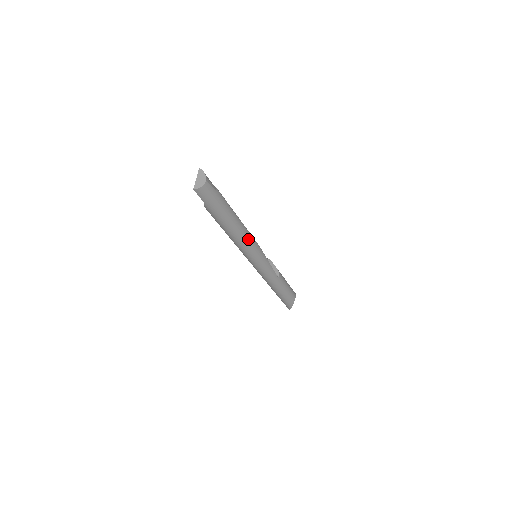
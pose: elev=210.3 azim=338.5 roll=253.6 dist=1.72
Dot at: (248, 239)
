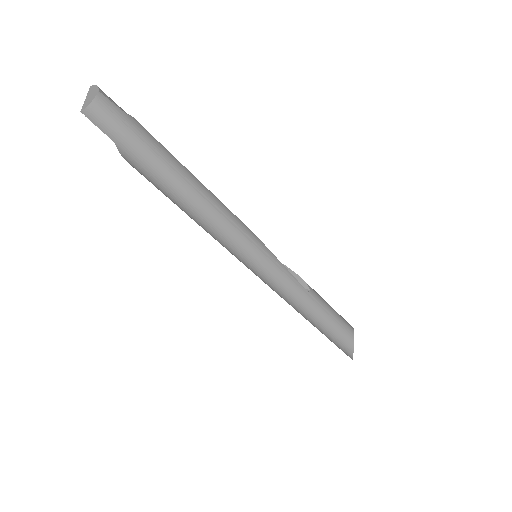
Dot at: (224, 215)
